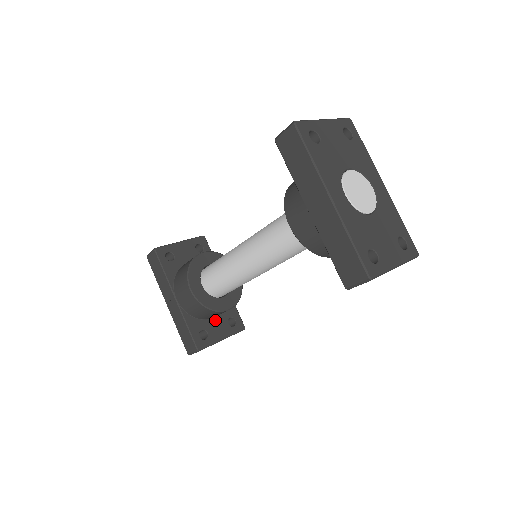
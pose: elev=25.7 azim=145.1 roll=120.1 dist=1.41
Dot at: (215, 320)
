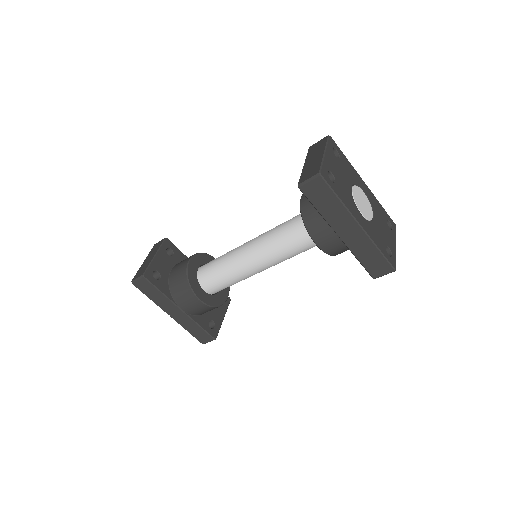
Dot at: occluded
